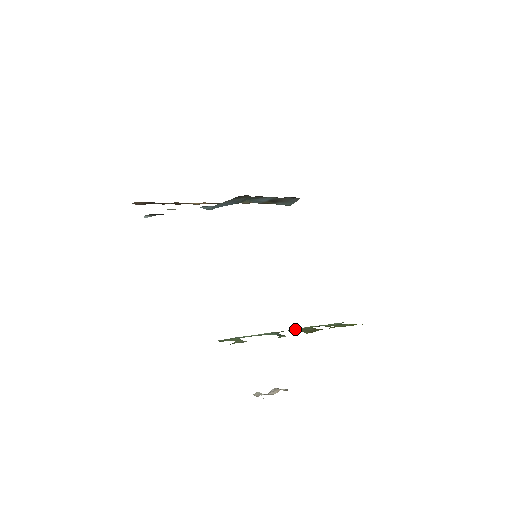
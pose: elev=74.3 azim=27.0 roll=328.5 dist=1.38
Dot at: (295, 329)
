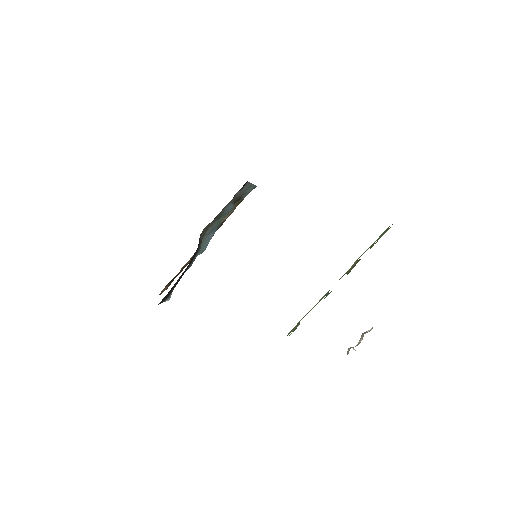
Dot at: (346, 272)
